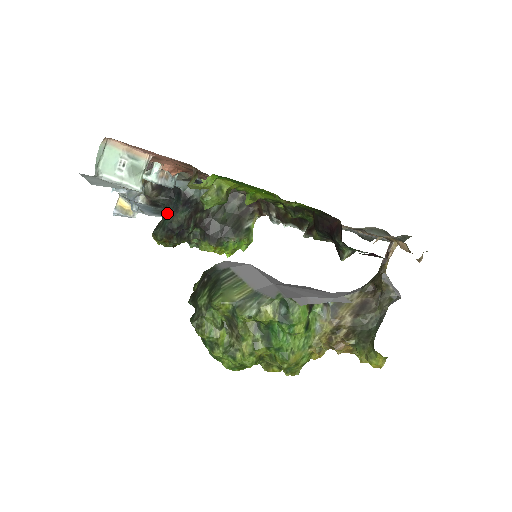
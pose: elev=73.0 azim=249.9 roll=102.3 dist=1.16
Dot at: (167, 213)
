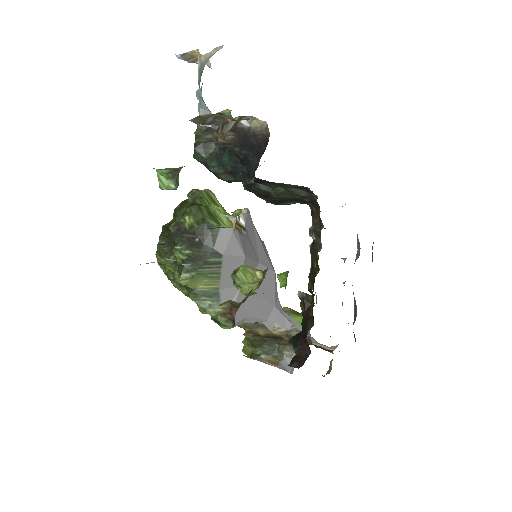
Dot at: (223, 161)
